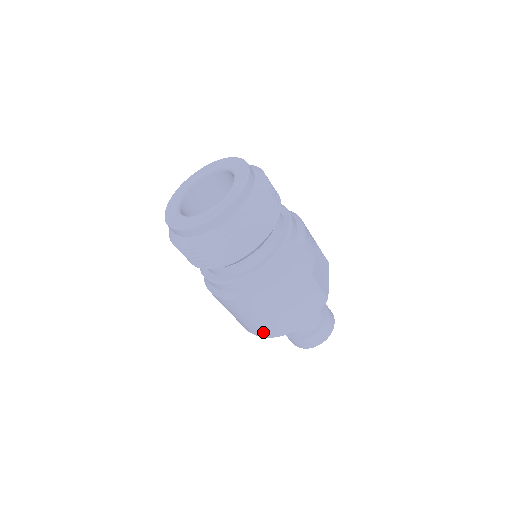
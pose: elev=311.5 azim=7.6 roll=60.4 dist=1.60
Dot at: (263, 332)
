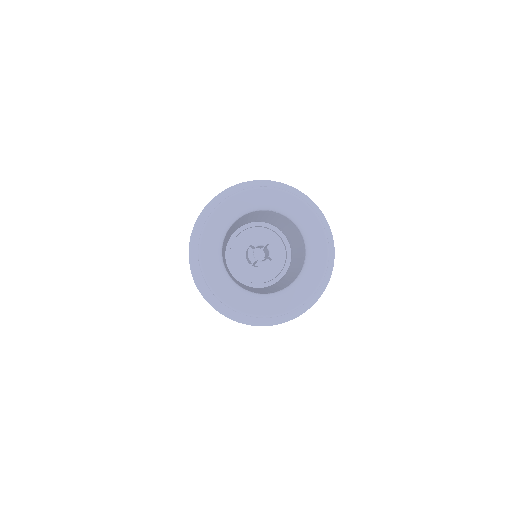
Dot at: occluded
